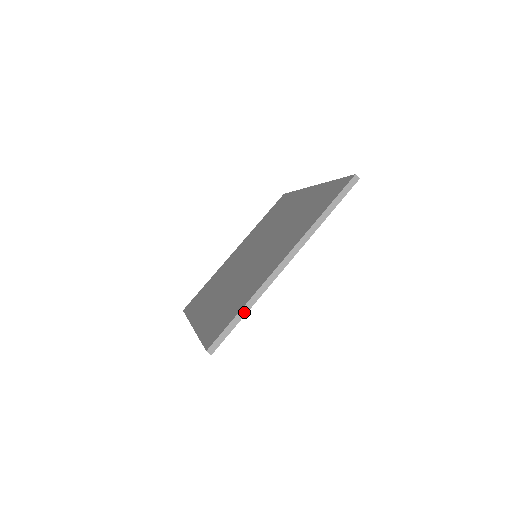
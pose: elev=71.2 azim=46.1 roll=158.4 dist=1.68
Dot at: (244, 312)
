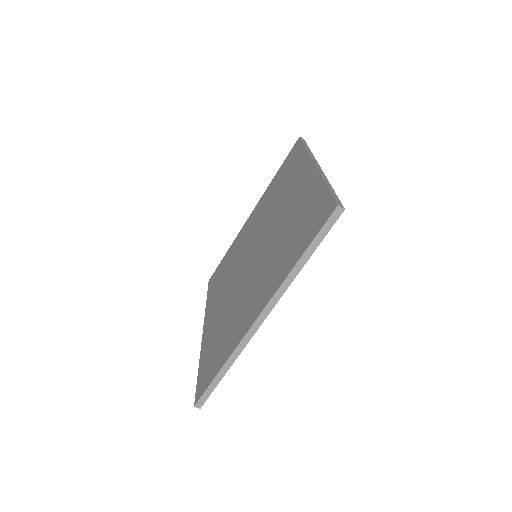
Dot at: (224, 371)
